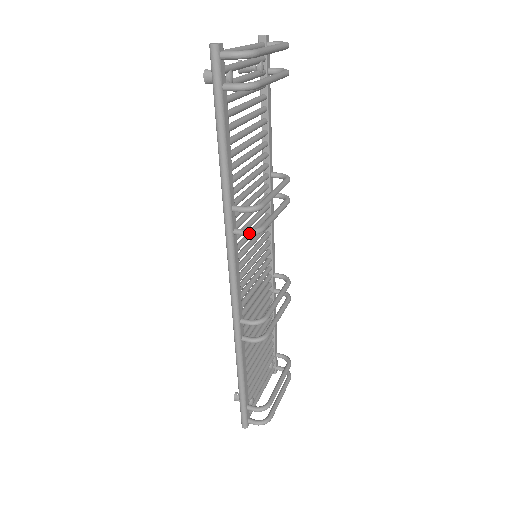
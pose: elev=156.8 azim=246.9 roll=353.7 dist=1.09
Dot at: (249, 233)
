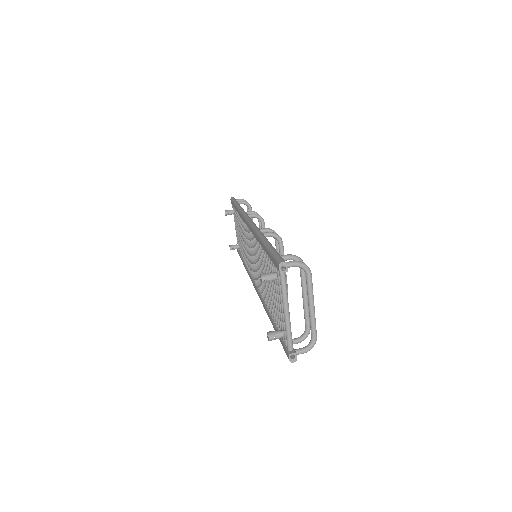
Dot at: occluded
